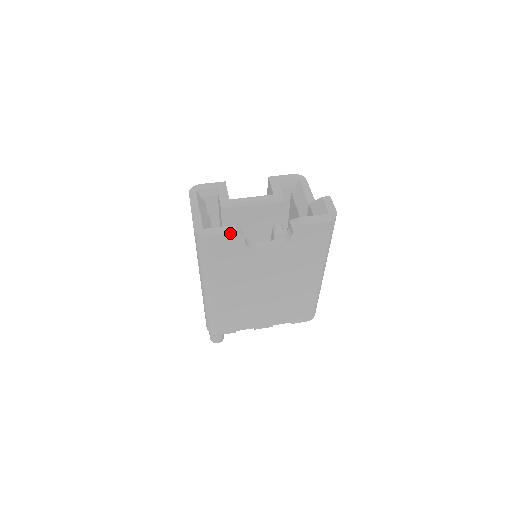
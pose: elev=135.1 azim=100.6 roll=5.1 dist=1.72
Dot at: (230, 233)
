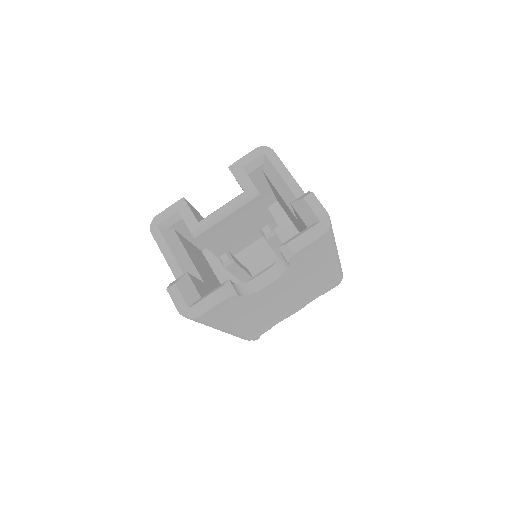
Dot at: (220, 302)
